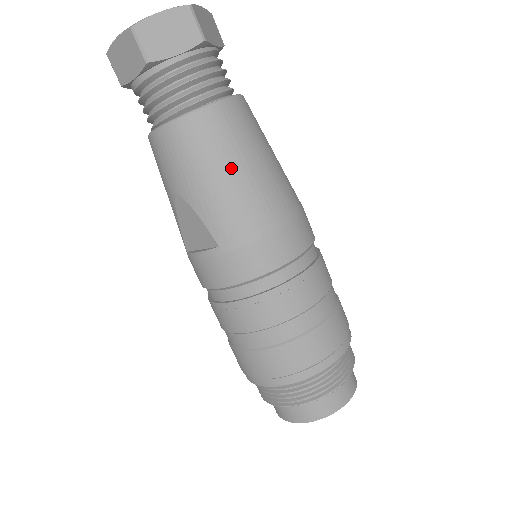
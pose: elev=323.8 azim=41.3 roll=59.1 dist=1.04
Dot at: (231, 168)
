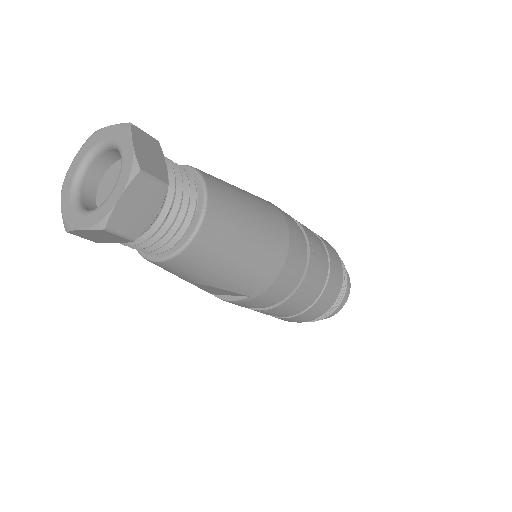
Dot at: (238, 254)
